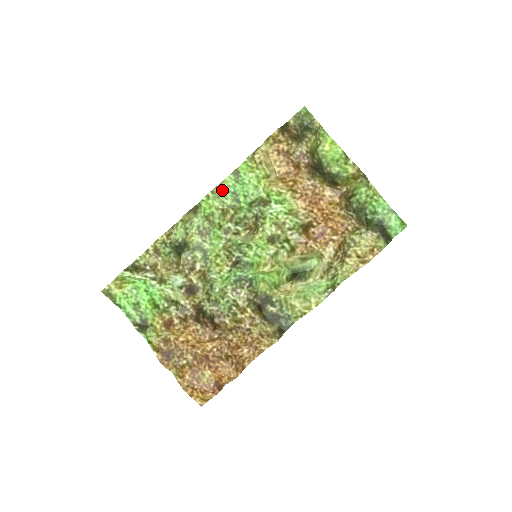
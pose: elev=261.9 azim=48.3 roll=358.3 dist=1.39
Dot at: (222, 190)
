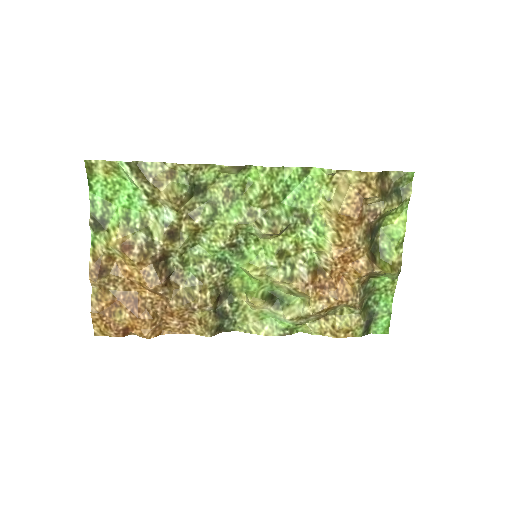
Dot at: (281, 174)
